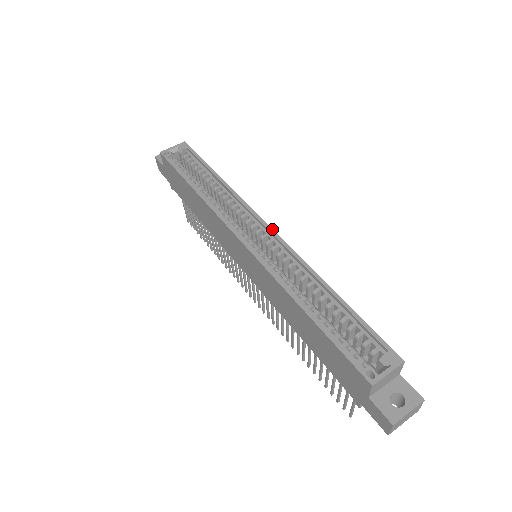
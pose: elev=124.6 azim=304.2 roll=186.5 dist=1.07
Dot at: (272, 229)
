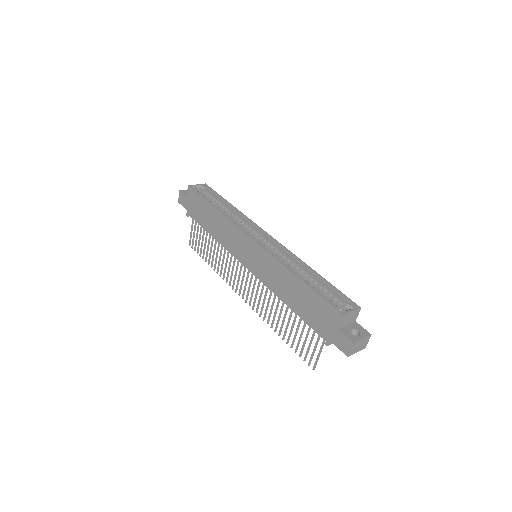
Dot at: (272, 237)
